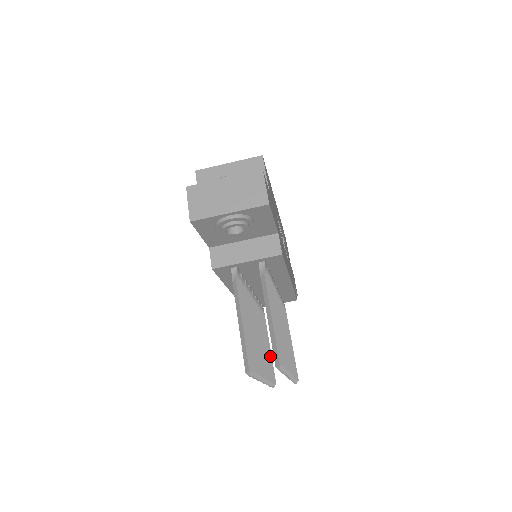
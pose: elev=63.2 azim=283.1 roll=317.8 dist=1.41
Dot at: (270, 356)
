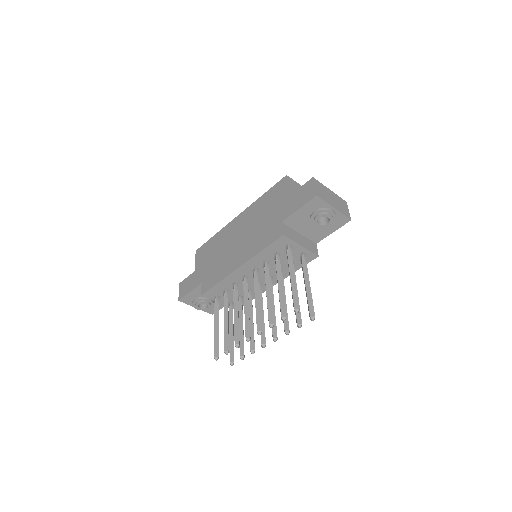
Dot at: occluded
